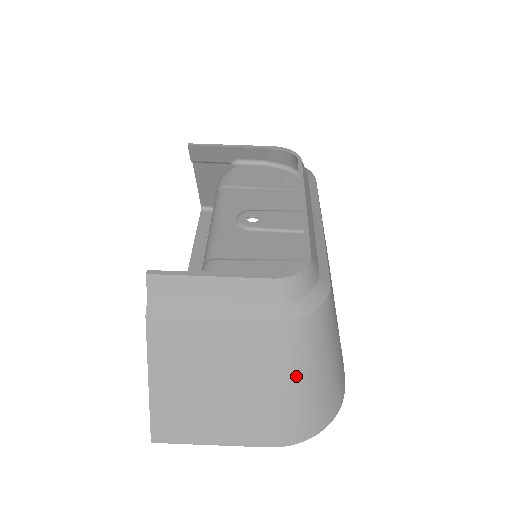
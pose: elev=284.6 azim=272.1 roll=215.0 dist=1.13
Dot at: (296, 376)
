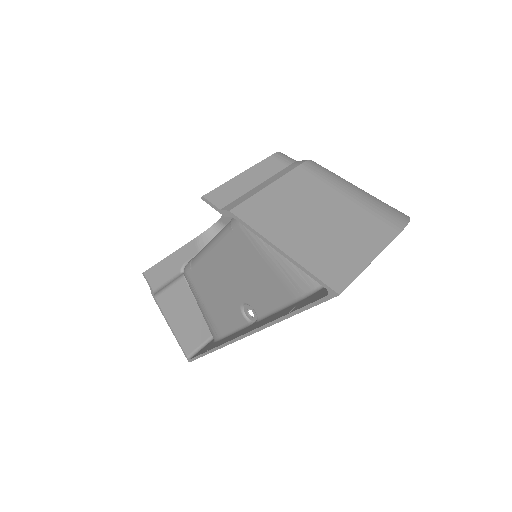
Dot at: (349, 187)
